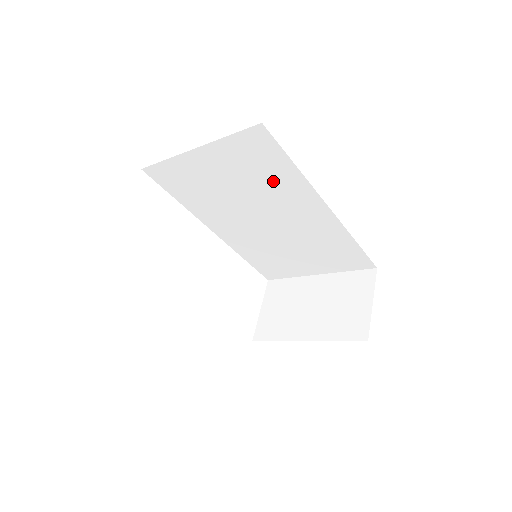
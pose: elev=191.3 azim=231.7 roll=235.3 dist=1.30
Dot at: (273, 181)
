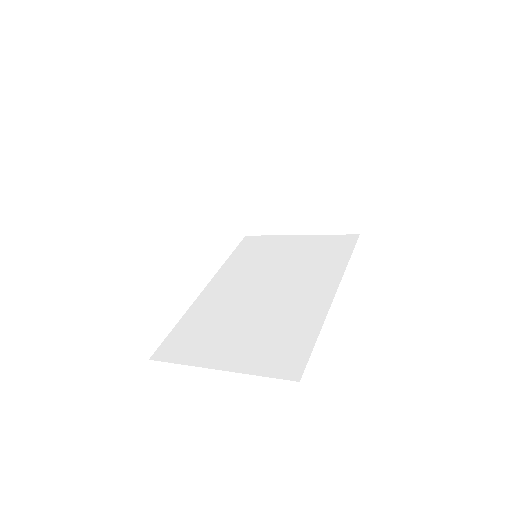
Dot at: occluded
